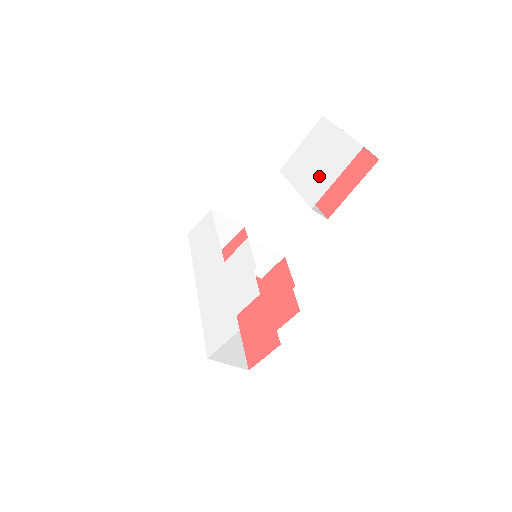
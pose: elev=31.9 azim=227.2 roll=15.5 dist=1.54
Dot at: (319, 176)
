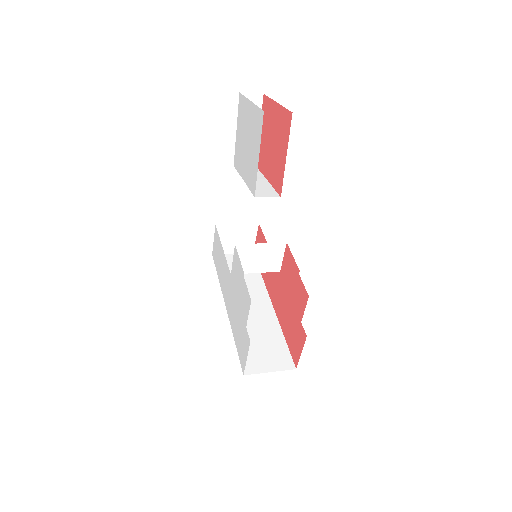
Dot at: (250, 159)
